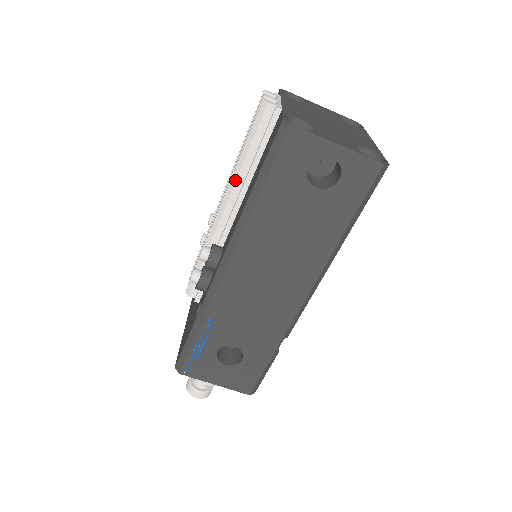
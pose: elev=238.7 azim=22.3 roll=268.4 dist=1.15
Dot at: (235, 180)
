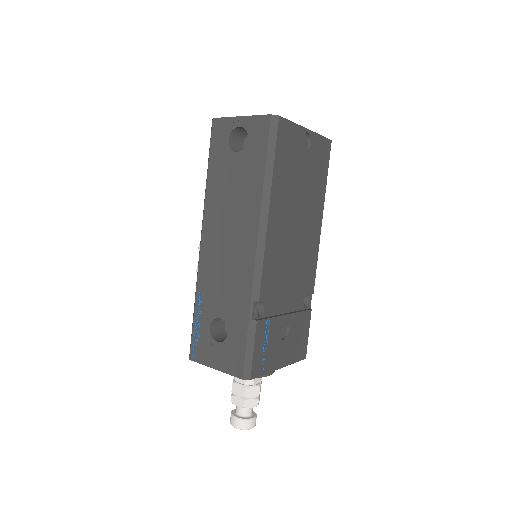
Dot at: occluded
